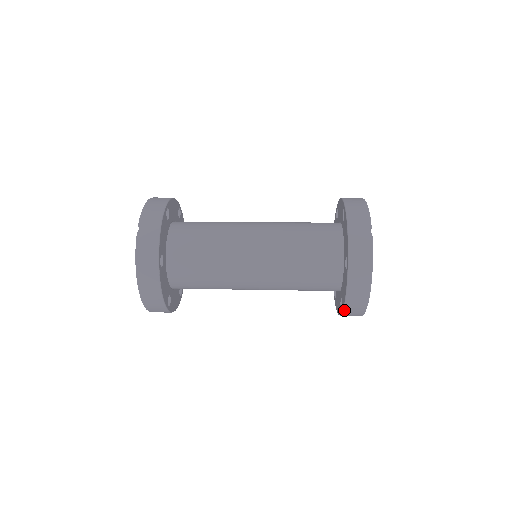
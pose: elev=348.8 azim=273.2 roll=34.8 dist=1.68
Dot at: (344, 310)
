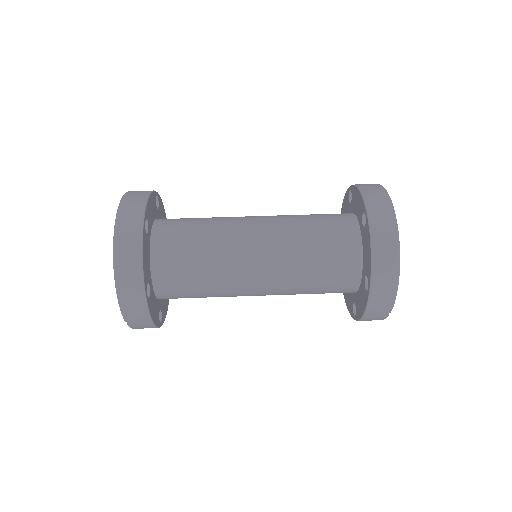
Dot at: occluded
